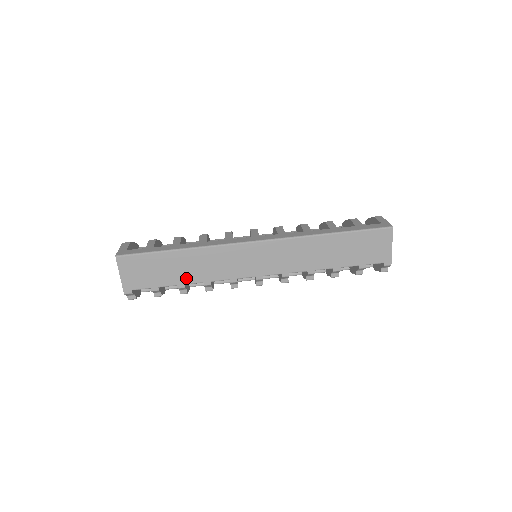
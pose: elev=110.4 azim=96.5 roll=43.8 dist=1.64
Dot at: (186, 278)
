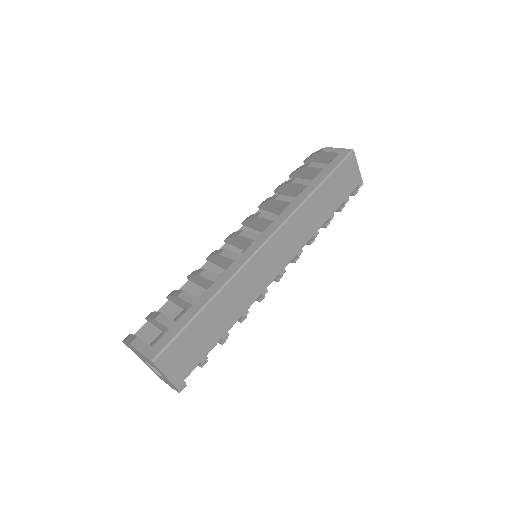
Dot at: (226, 325)
